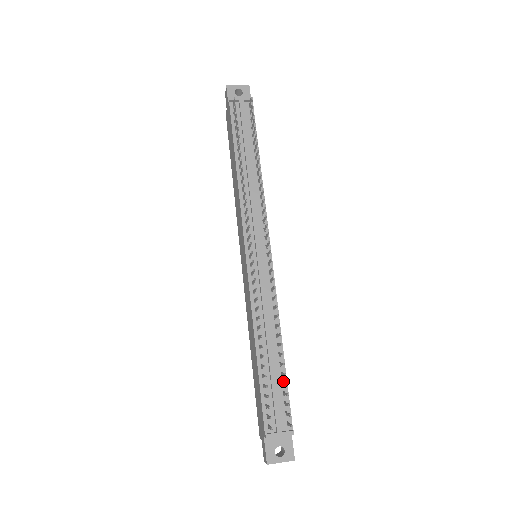
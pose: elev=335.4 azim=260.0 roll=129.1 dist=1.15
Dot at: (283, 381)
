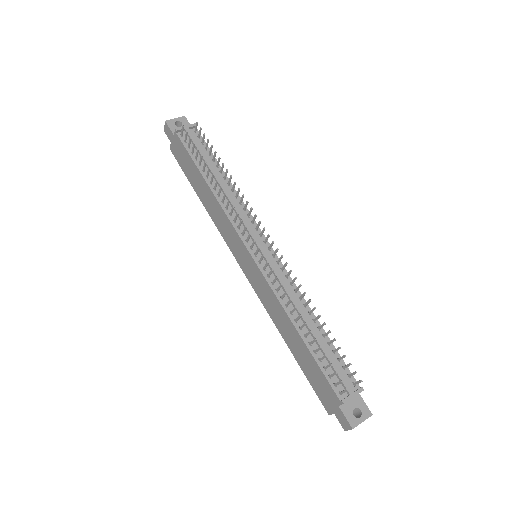
Dot at: (332, 350)
